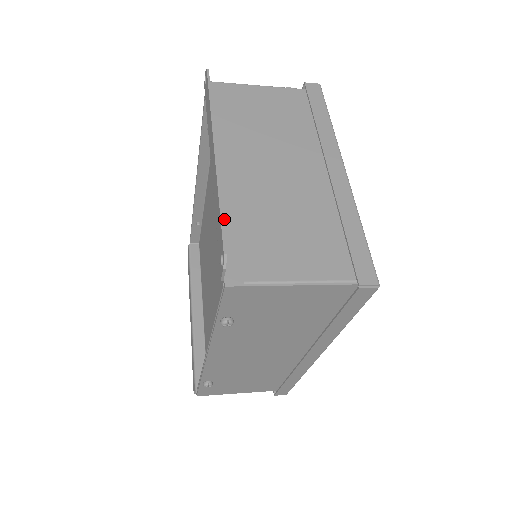
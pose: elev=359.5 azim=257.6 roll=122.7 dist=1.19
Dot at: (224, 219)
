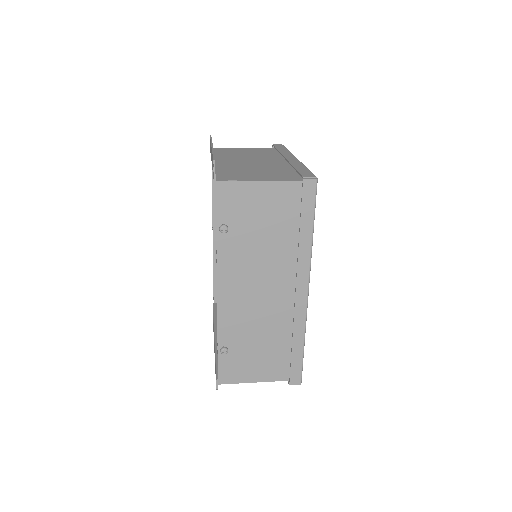
Dot at: (218, 170)
